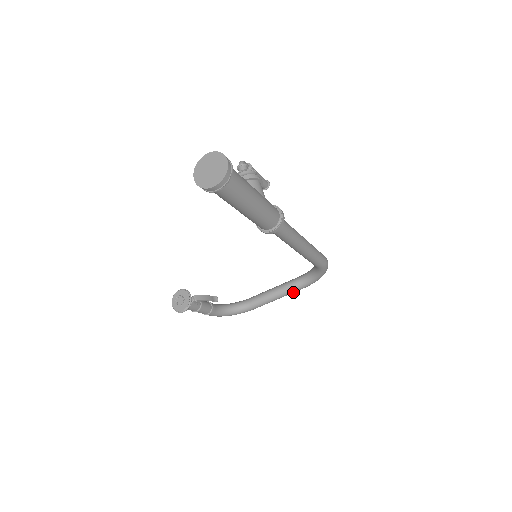
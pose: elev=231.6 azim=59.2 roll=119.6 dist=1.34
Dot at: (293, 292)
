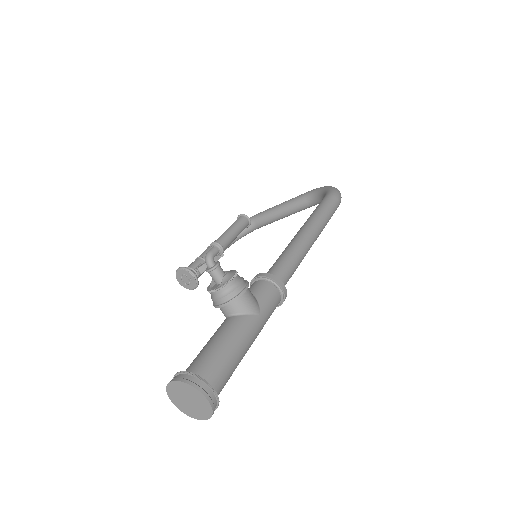
Dot at: (303, 209)
